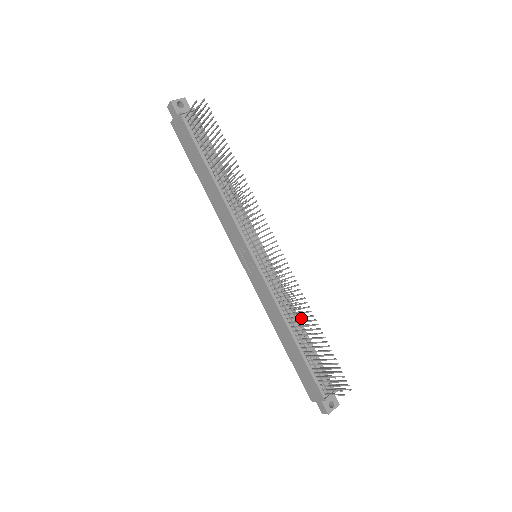
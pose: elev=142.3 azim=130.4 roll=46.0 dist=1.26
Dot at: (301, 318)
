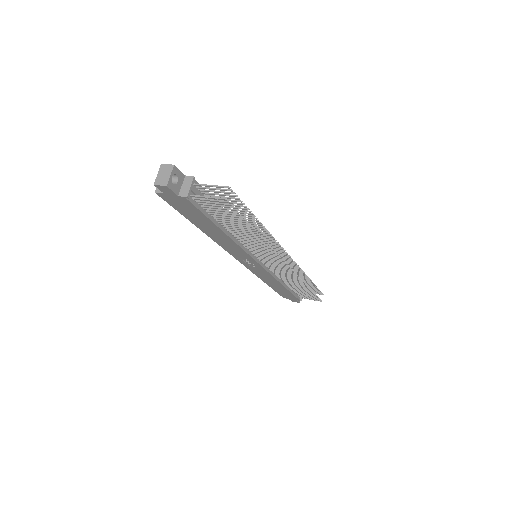
Dot at: occluded
